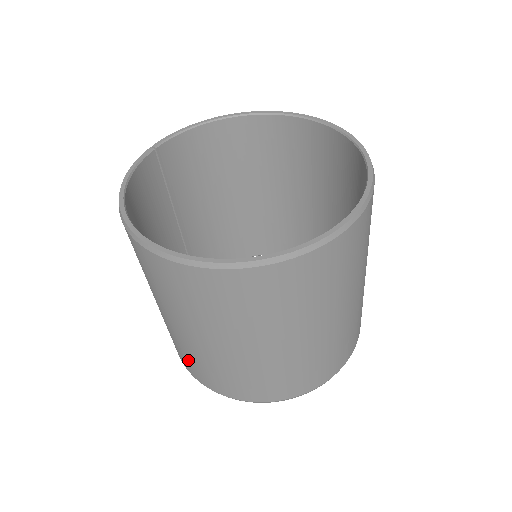
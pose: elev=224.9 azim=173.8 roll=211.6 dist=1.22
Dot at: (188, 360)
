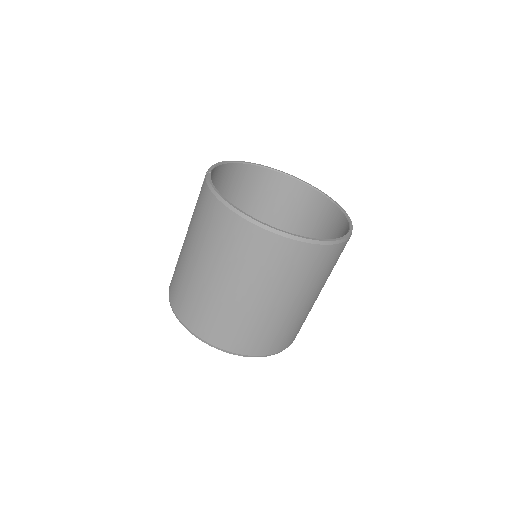
Dot at: (226, 329)
